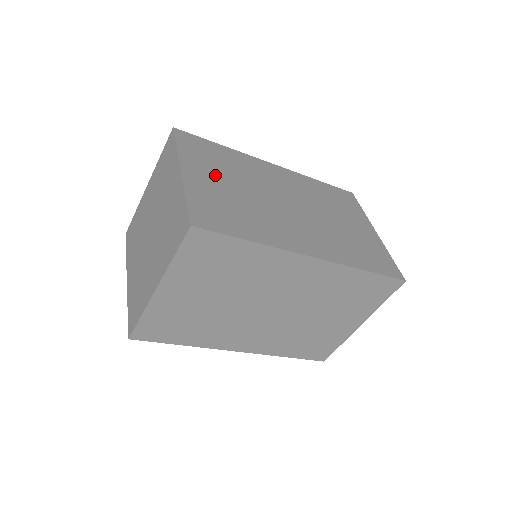
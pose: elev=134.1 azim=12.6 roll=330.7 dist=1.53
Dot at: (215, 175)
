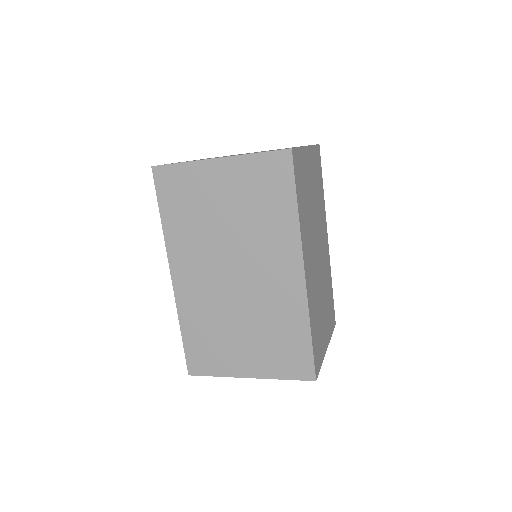
Dot at: occluded
